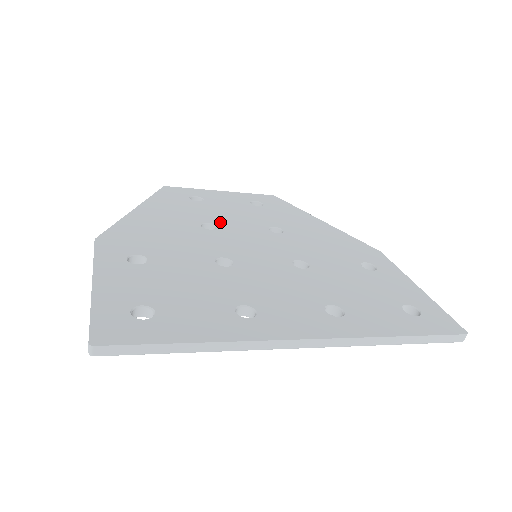
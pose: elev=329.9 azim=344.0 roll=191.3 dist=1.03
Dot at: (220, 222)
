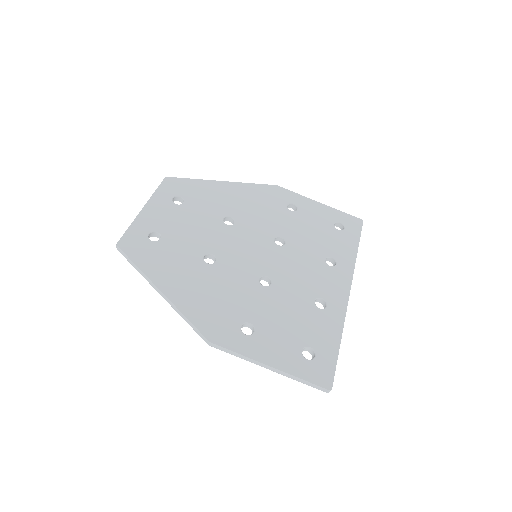
Dot at: (206, 247)
